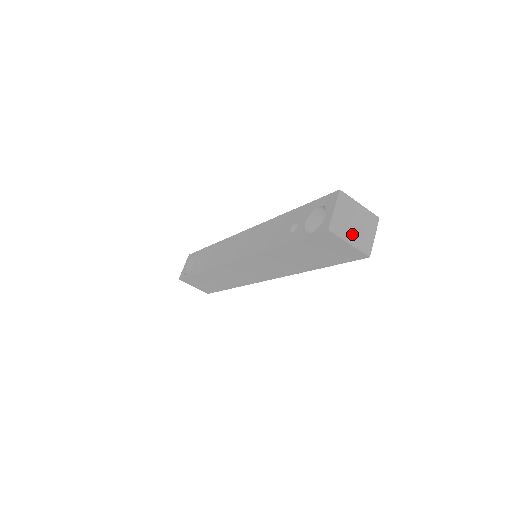
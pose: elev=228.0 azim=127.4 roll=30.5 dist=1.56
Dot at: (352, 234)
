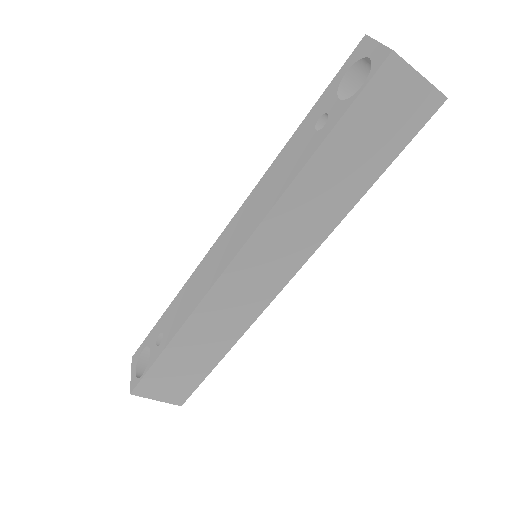
Dot at: occluded
